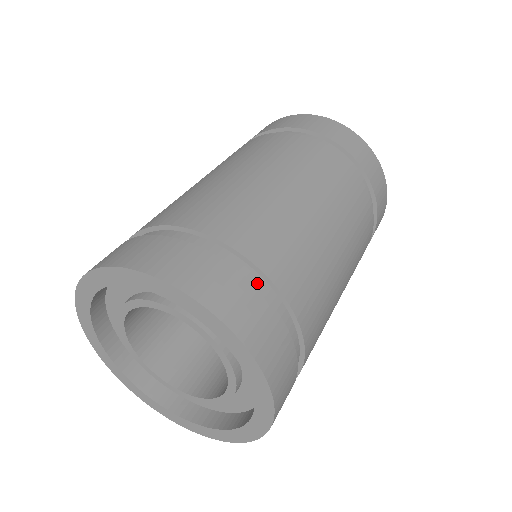
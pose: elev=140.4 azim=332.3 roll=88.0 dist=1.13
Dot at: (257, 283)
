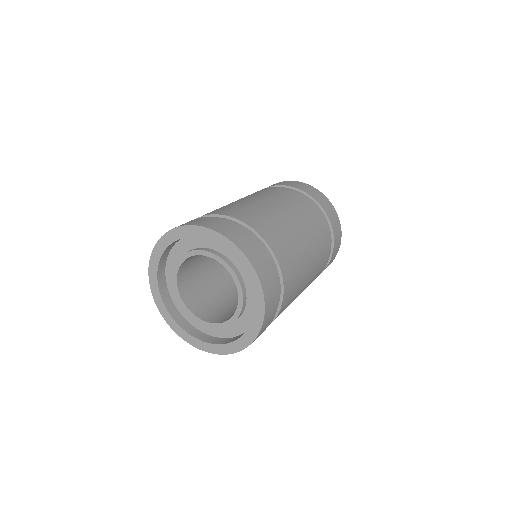
Dot at: occluded
